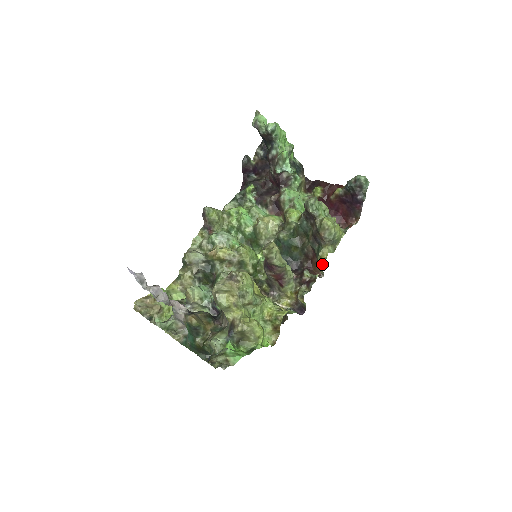
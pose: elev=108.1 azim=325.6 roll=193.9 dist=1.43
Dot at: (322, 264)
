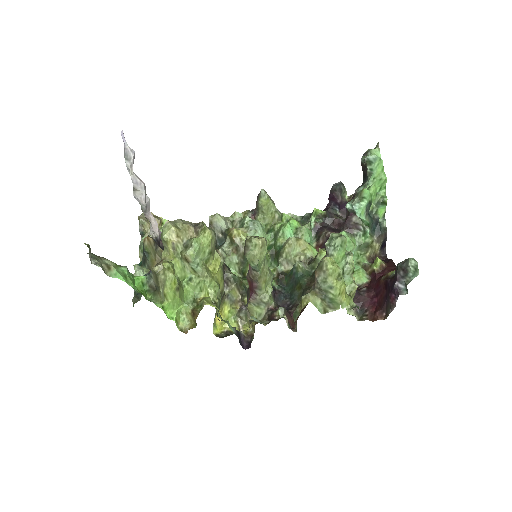
Dot at: (298, 311)
